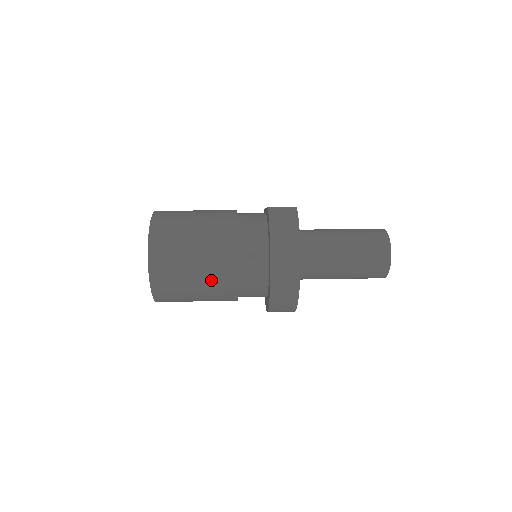
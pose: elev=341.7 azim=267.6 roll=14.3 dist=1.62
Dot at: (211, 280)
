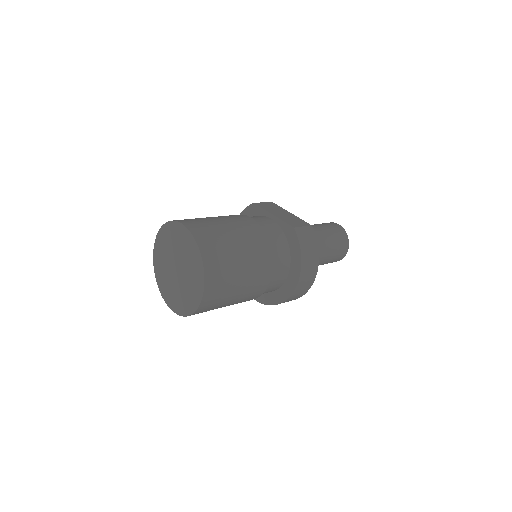
Dot at: (245, 297)
